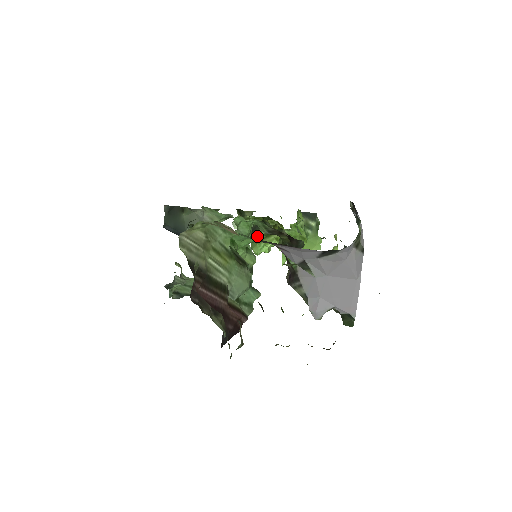
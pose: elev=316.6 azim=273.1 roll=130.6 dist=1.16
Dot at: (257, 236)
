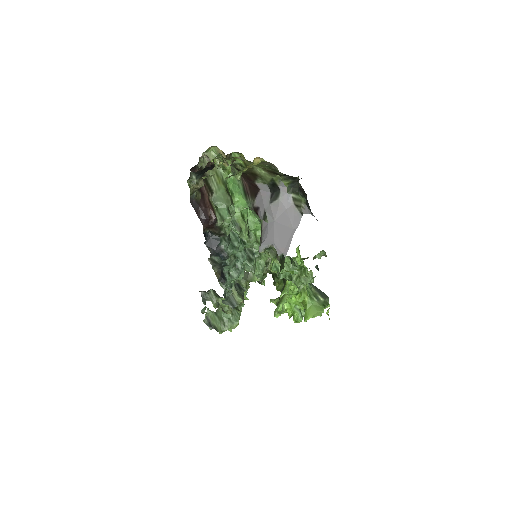
Dot at: (279, 300)
